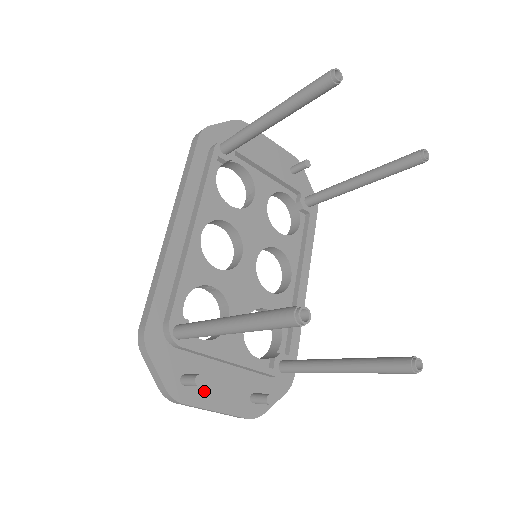
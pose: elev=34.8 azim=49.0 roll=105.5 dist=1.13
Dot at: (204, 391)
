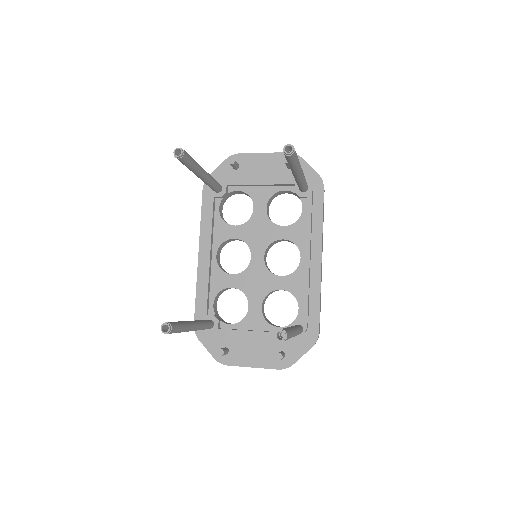
Dot at: (240, 356)
